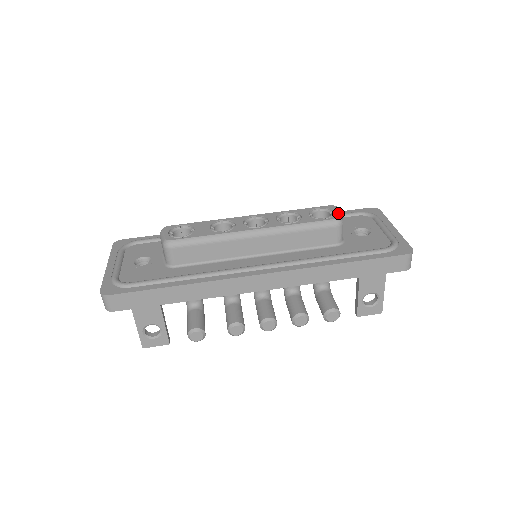
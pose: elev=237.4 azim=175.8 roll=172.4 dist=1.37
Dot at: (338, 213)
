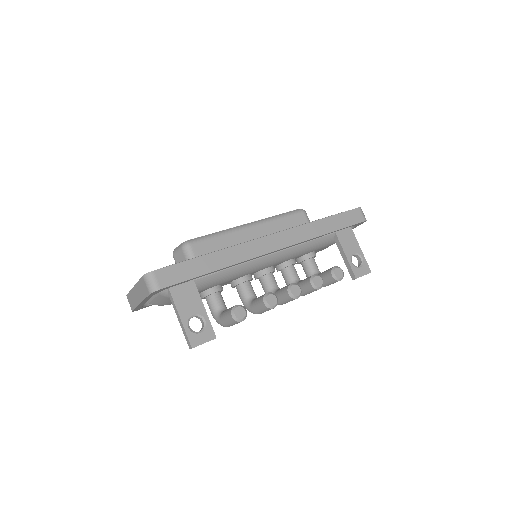
Dot at: occluded
